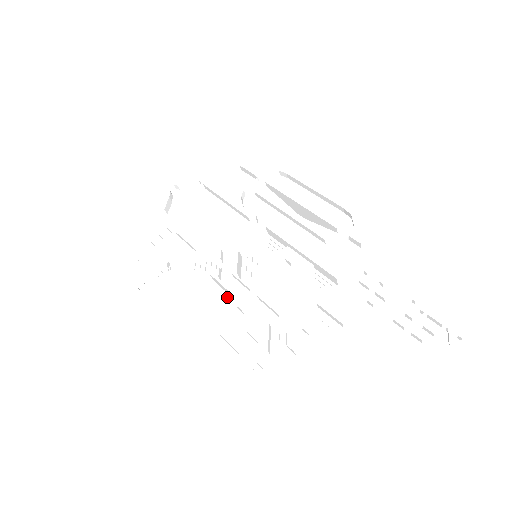
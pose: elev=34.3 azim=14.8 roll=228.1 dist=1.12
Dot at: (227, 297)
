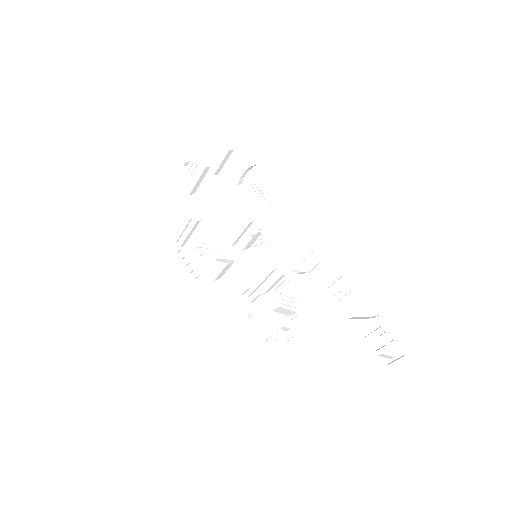
Dot at: occluded
